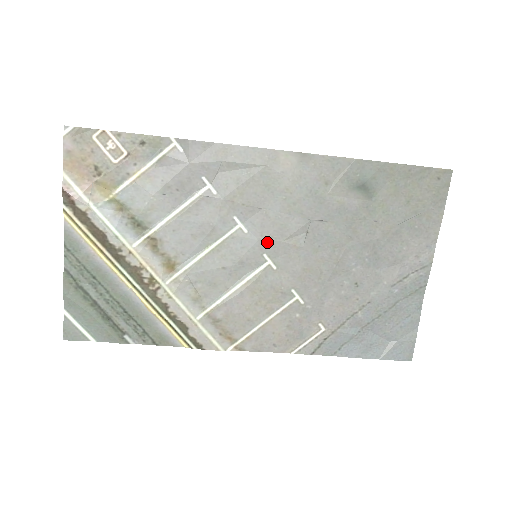
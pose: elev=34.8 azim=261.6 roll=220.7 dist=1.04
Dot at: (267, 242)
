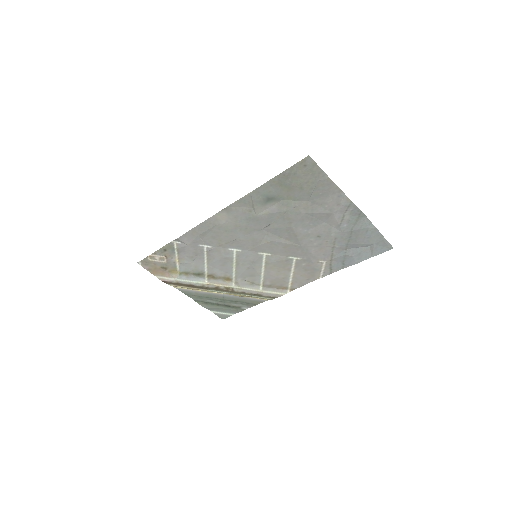
Dot at: (254, 249)
